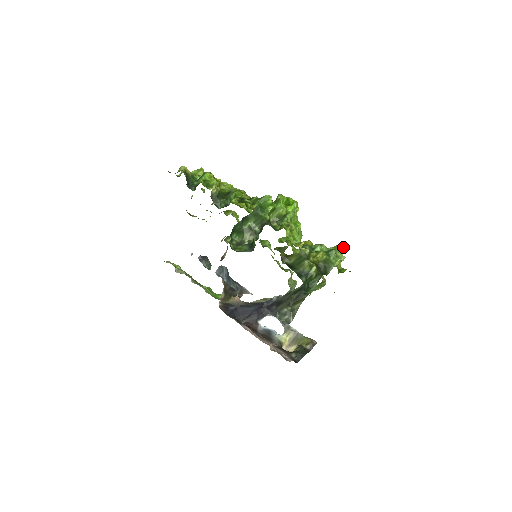
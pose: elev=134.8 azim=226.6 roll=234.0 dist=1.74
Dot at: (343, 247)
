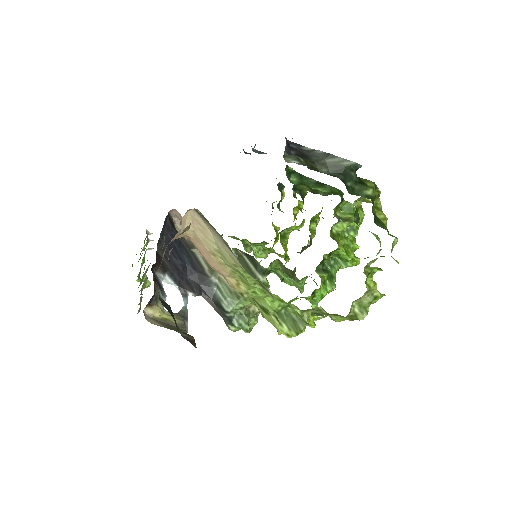
Dot at: occluded
